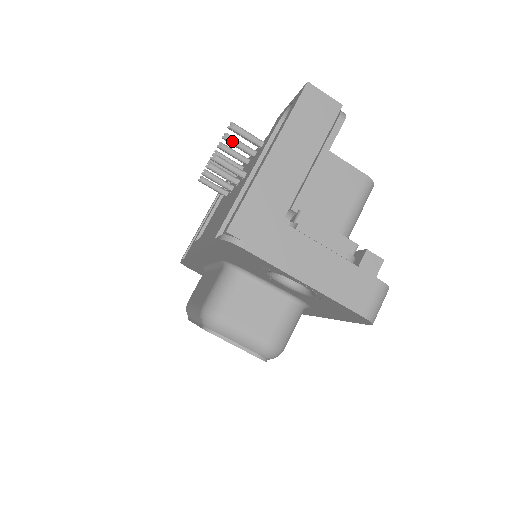
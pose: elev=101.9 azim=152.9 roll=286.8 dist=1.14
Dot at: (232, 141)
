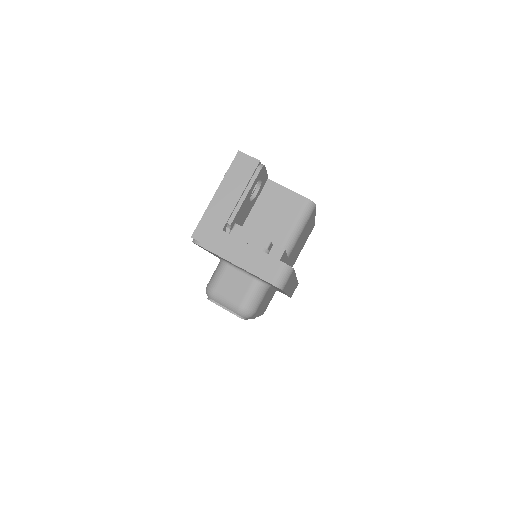
Dot at: occluded
